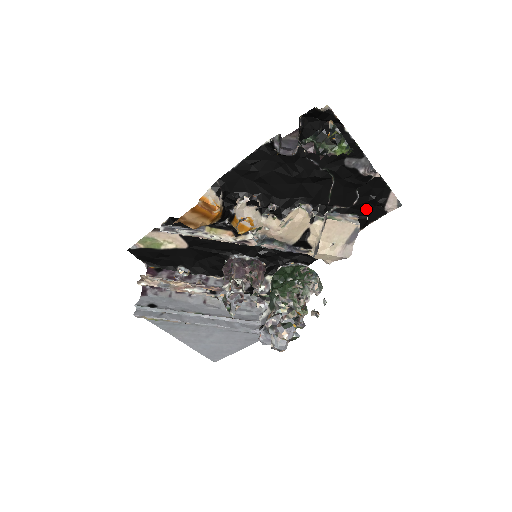
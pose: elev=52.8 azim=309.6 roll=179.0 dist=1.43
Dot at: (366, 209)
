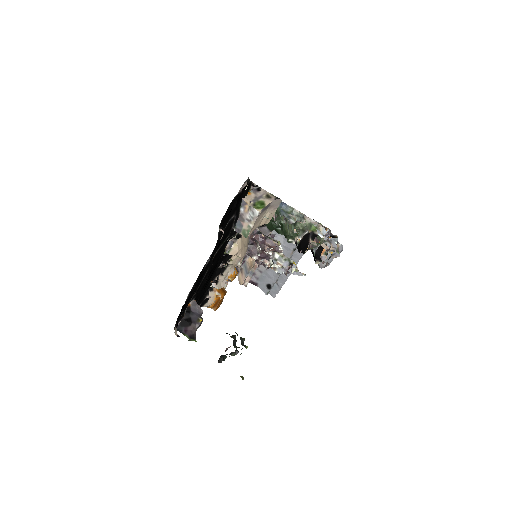
Dot at: (239, 200)
